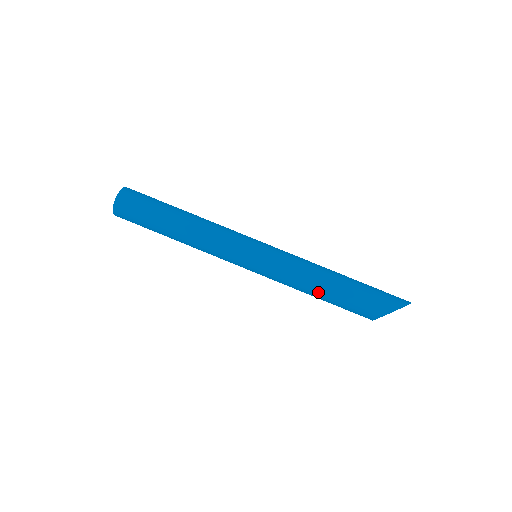
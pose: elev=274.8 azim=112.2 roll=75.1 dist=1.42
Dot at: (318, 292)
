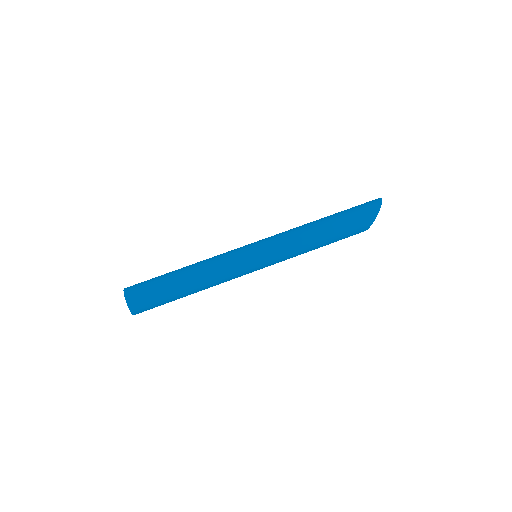
Dot at: (318, 247)
